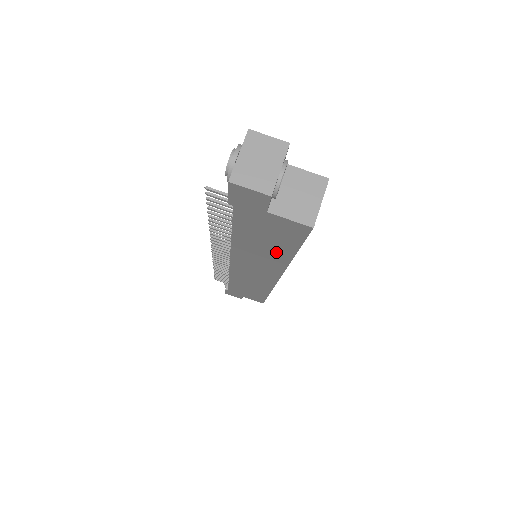
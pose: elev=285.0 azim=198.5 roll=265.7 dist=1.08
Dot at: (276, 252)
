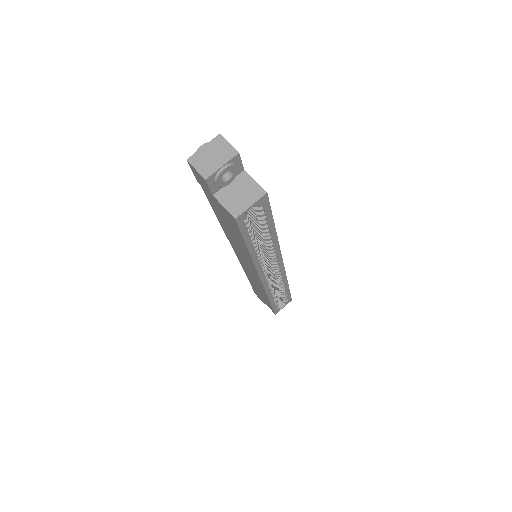
Dot at: (240, 243)
